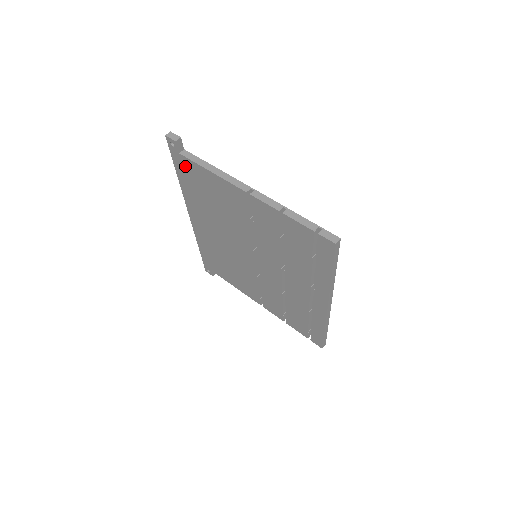
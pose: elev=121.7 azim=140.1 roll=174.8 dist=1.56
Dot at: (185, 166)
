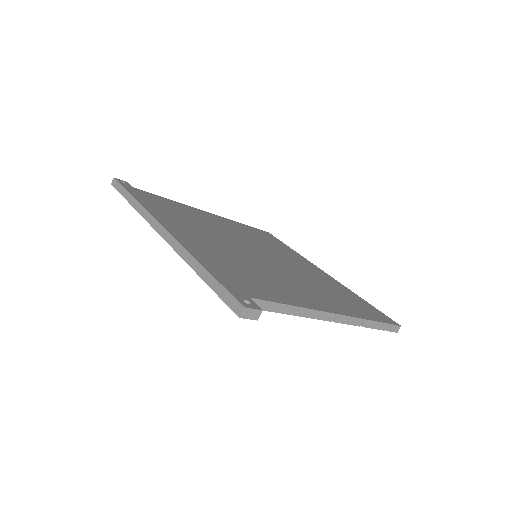
Dot at: occluded
